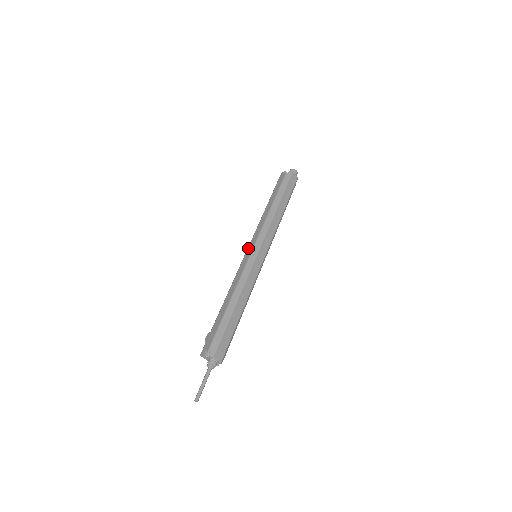
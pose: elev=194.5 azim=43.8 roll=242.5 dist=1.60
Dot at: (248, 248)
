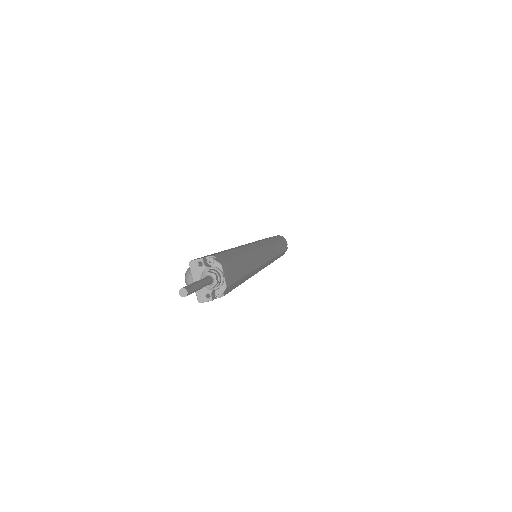
Dot at: (248, 243)
